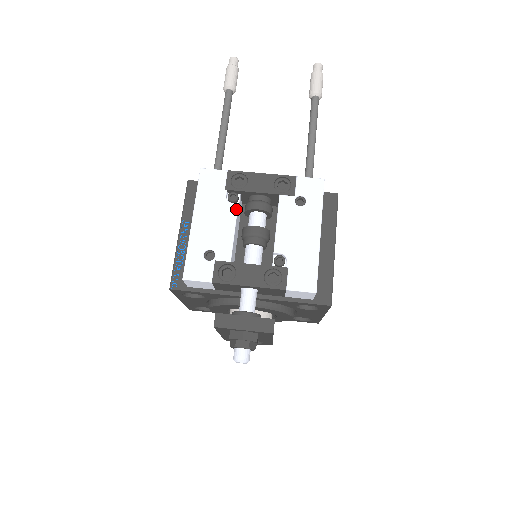
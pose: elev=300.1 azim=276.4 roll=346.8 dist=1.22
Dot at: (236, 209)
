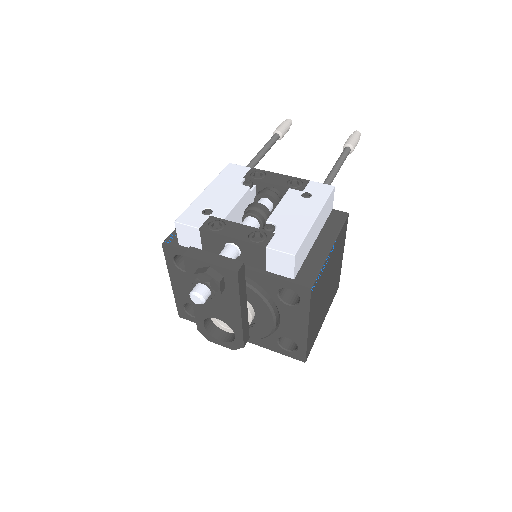
Dot at: (246, 189)
